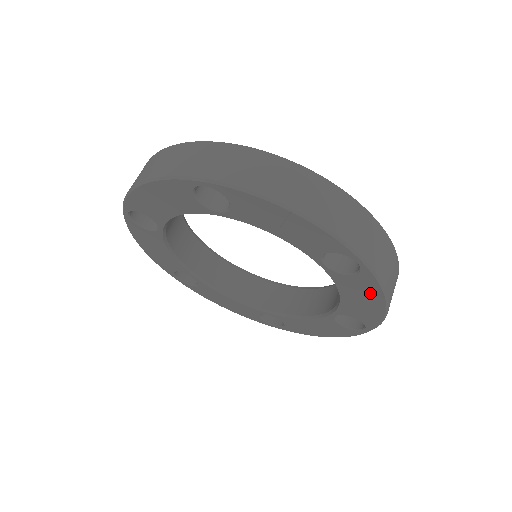
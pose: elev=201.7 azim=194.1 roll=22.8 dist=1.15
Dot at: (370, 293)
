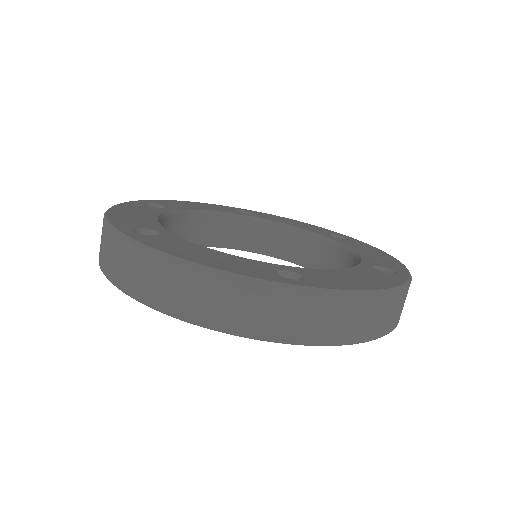
Dot at: occluded
